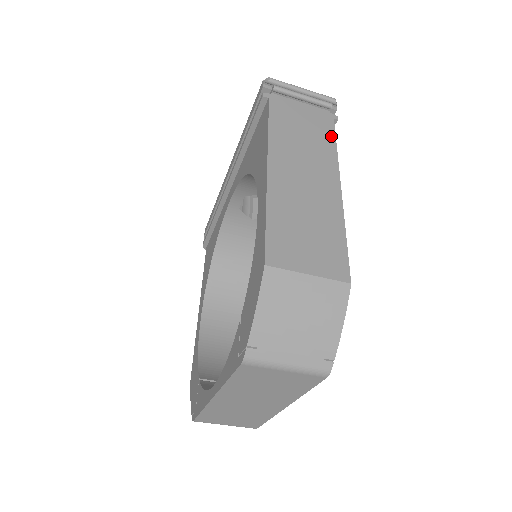
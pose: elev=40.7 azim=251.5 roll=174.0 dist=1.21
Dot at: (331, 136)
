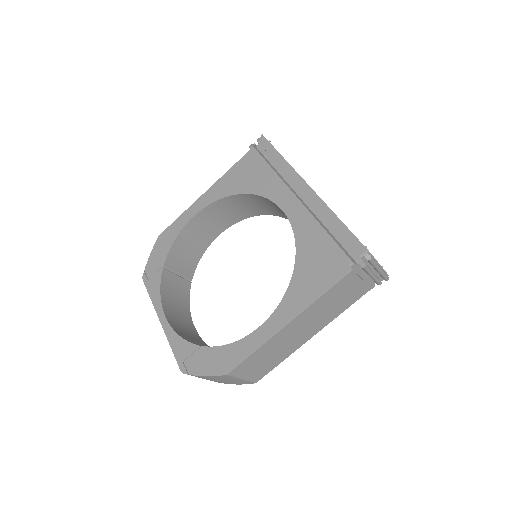
Dot at: (351, 304)
